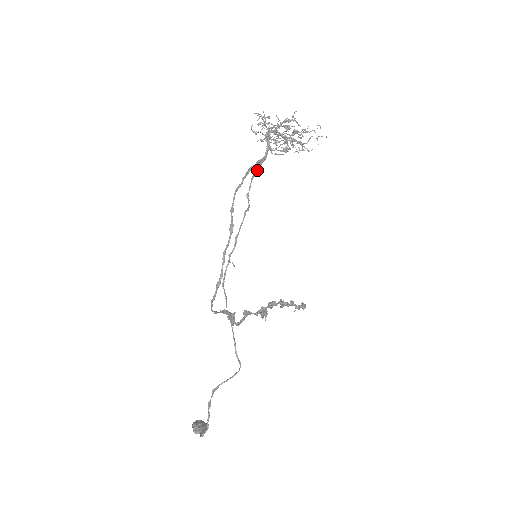
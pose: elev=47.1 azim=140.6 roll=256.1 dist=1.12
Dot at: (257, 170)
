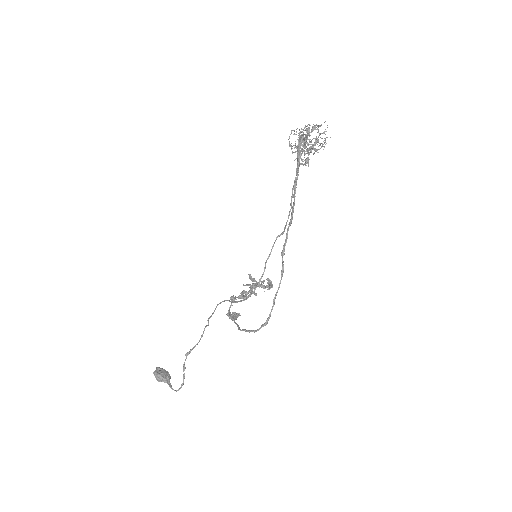
Dot at: (293, 195)
